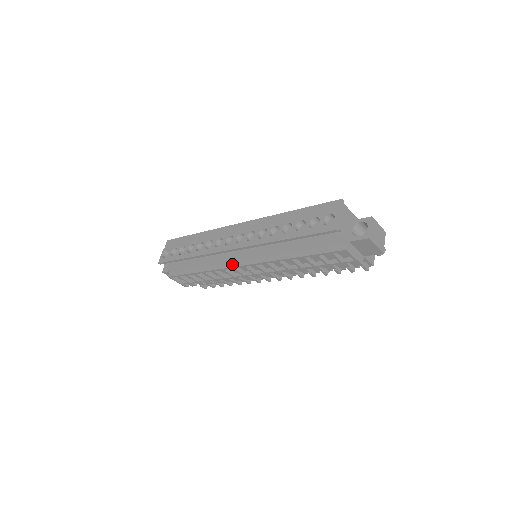
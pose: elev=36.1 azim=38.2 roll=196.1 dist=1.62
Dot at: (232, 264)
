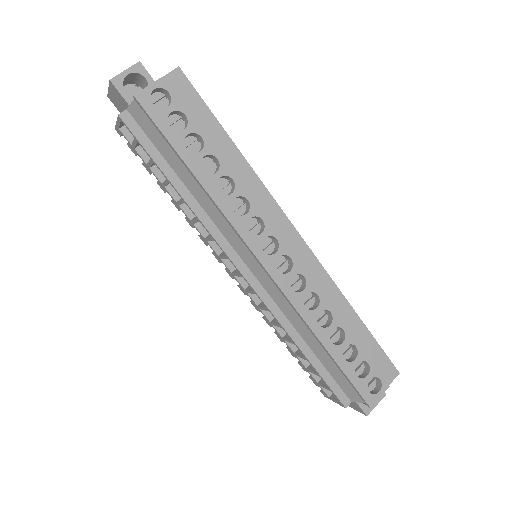
Dot at: (233, 254)
